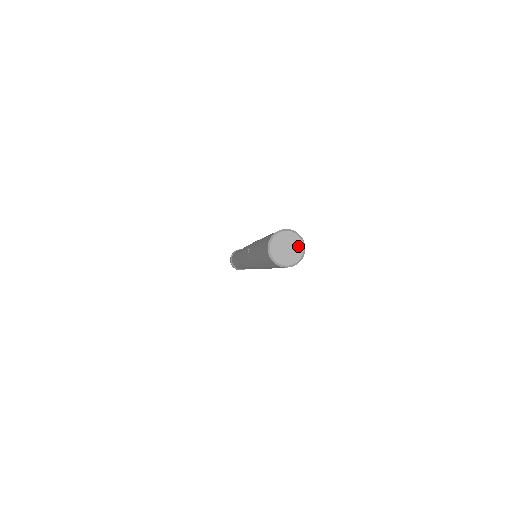
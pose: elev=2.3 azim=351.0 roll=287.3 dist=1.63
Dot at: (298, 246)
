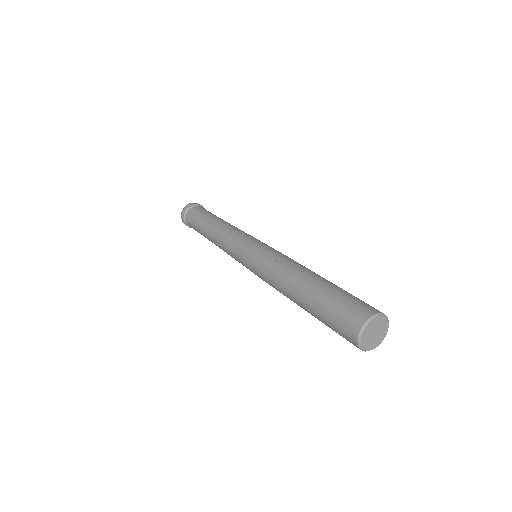
Dot at: (383, 333)
